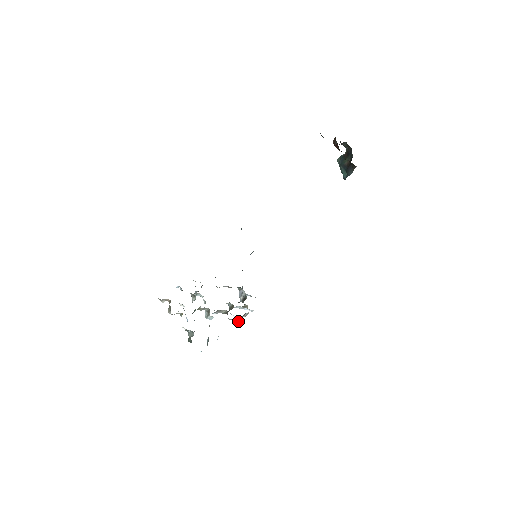
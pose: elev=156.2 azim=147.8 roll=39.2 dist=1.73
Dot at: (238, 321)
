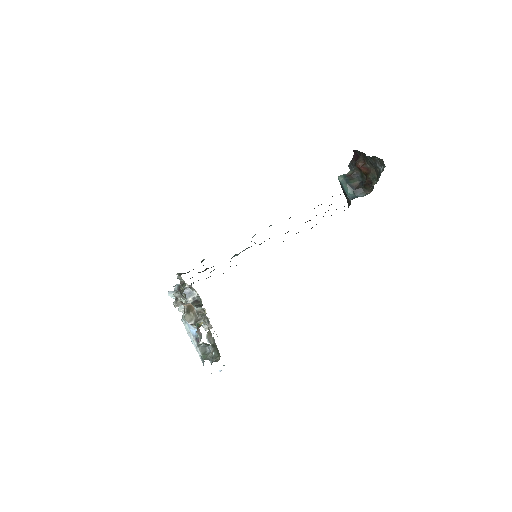
Dot at: occluded
